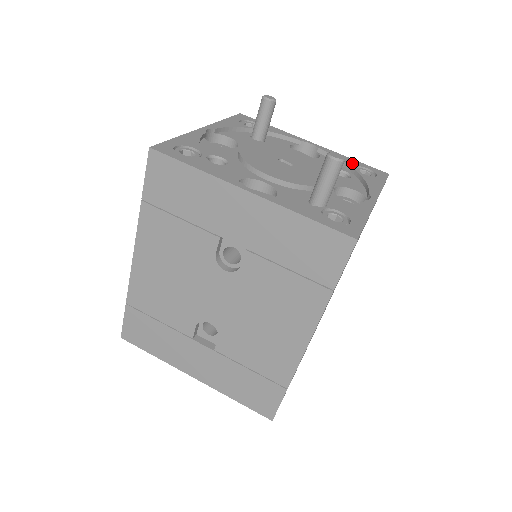
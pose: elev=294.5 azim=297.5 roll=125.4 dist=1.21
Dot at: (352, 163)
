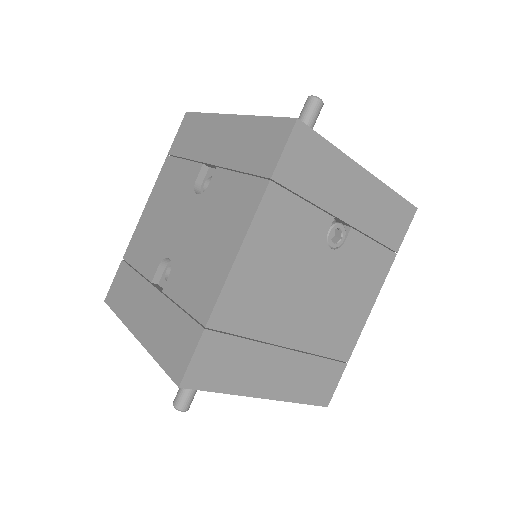
Dot at: occluded
